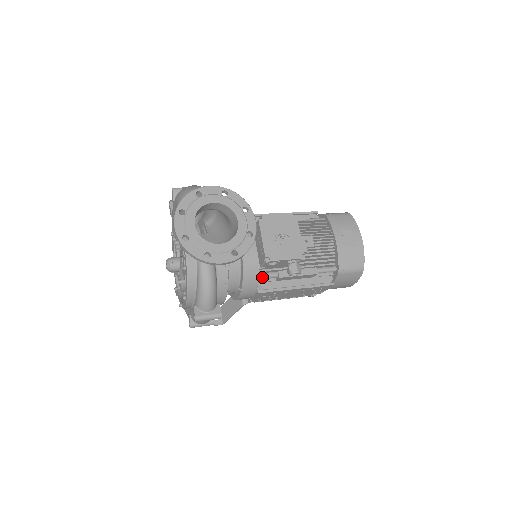
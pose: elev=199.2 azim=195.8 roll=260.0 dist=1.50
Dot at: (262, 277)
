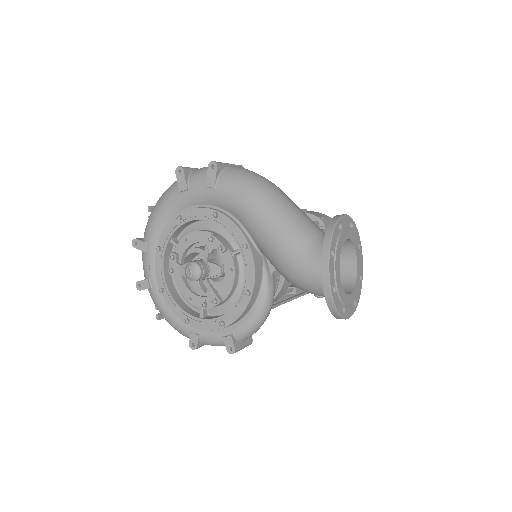
Dot at: (285, 293)
